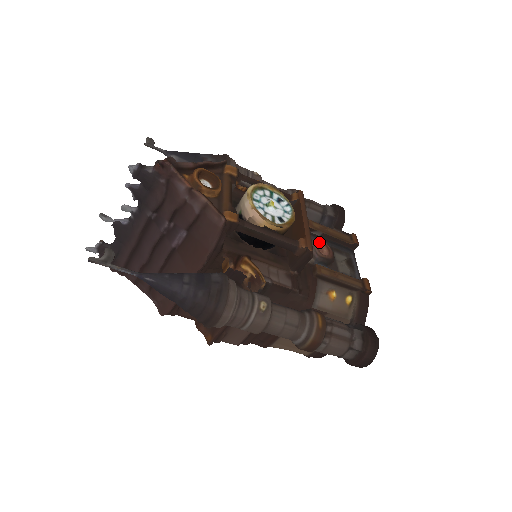
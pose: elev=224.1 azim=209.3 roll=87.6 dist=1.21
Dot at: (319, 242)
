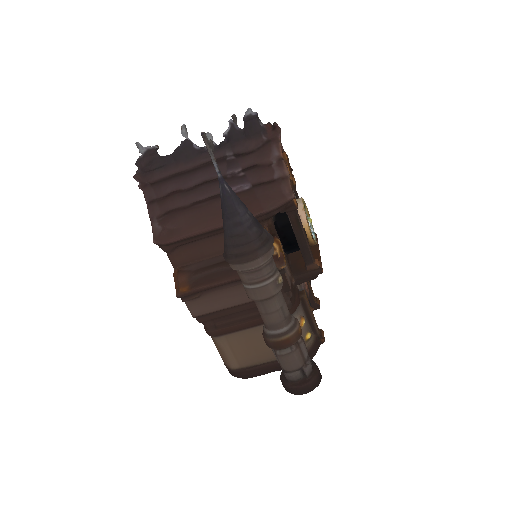
Dot at: occluded
